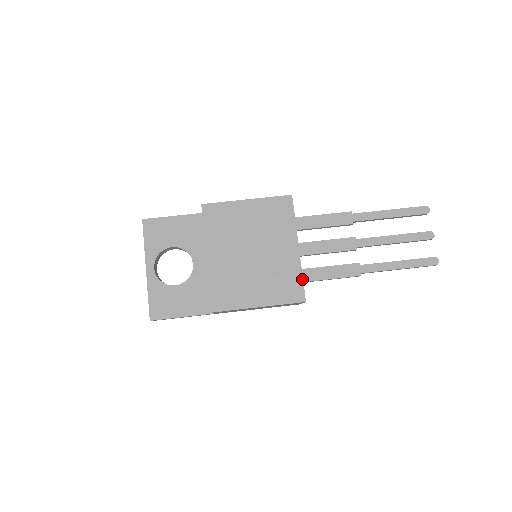
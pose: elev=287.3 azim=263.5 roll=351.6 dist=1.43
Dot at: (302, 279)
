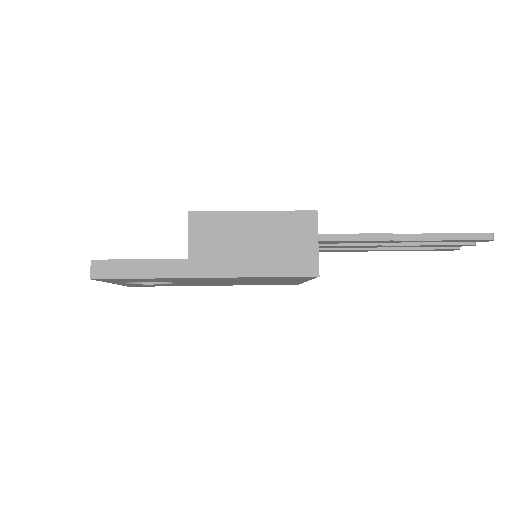
Dot at: occluded
